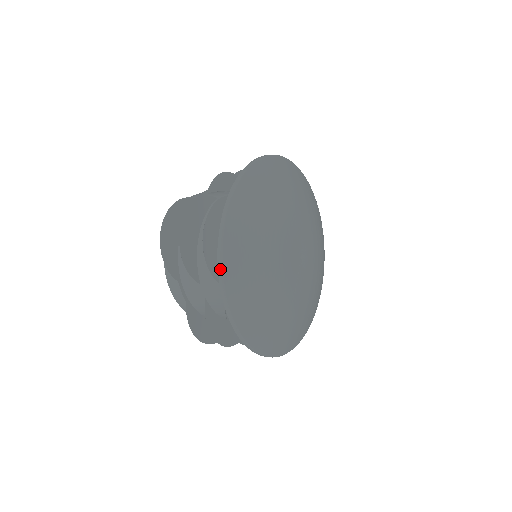
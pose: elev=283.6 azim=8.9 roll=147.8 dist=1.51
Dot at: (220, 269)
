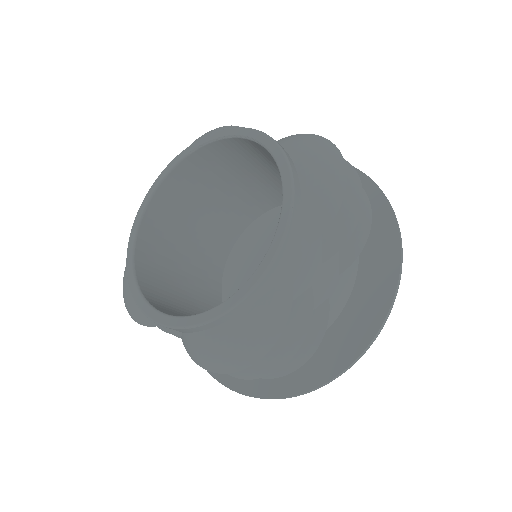
Dot at: occluded
